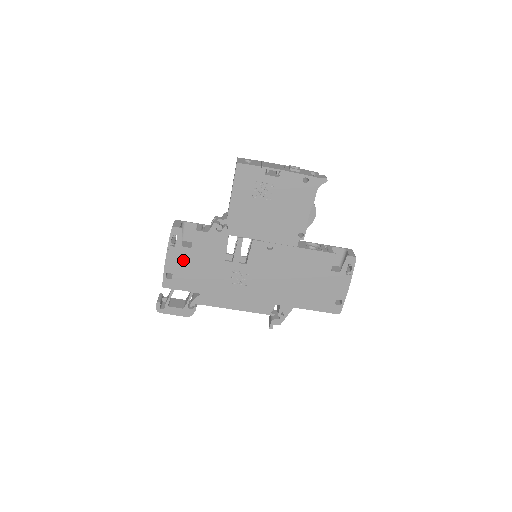
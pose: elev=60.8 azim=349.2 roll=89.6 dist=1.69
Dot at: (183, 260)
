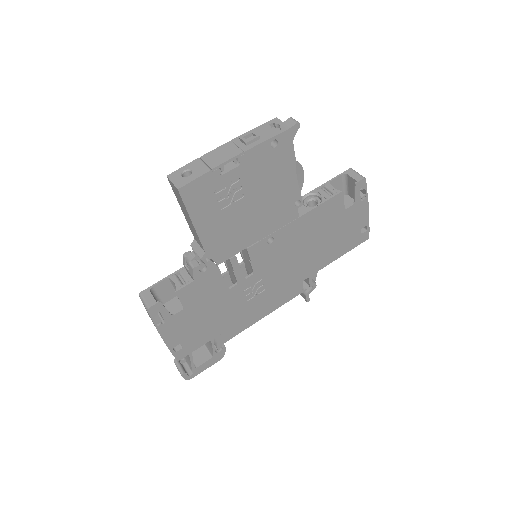
Dot at: (183, 325)
